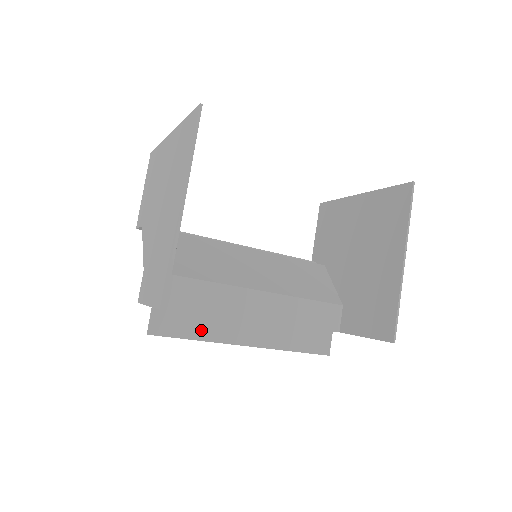
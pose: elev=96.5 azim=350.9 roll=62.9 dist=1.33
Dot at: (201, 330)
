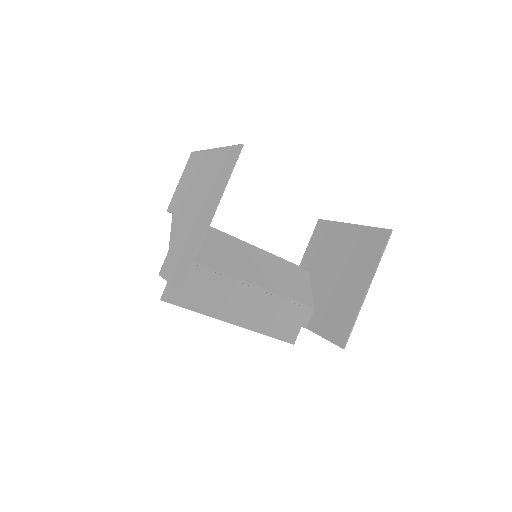
Dot at: (201, 305)
